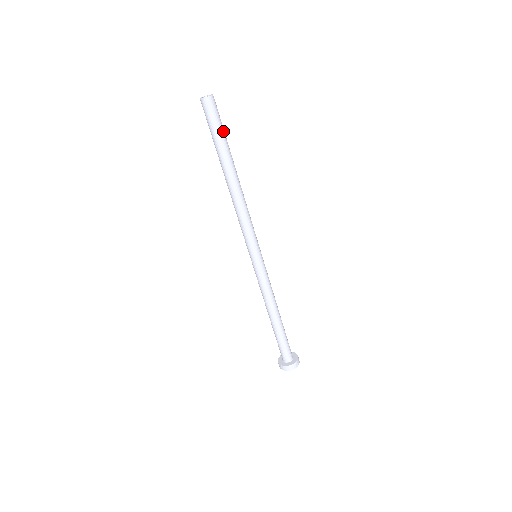
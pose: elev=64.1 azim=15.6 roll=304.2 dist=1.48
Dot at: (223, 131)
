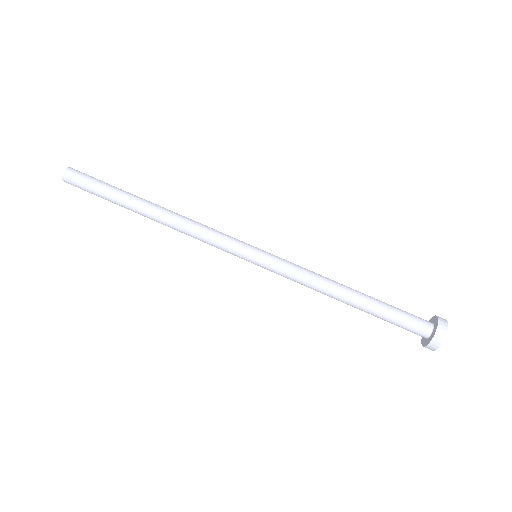
Dot at: (107, 184)
